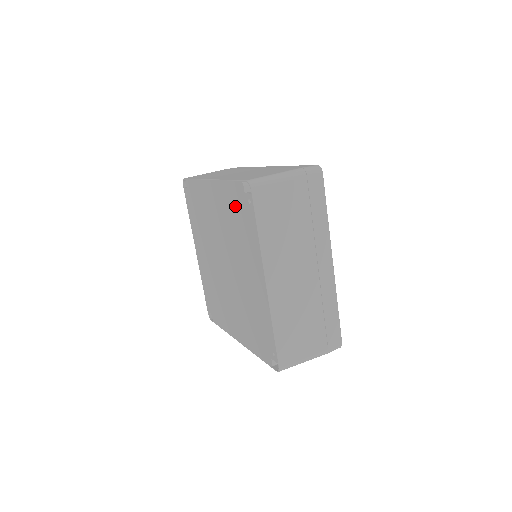
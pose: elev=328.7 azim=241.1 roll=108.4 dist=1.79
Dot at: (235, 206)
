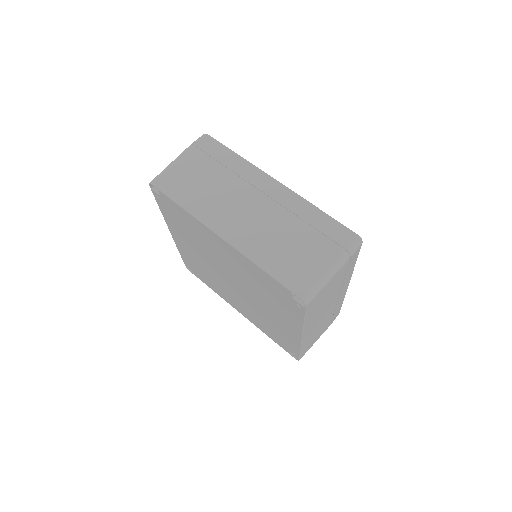
Dot at: (269, 286)
